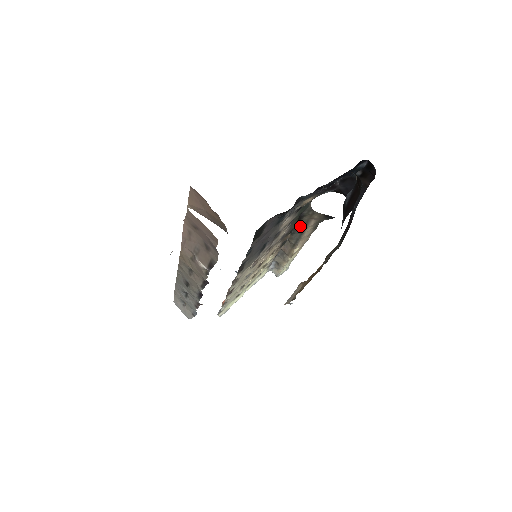
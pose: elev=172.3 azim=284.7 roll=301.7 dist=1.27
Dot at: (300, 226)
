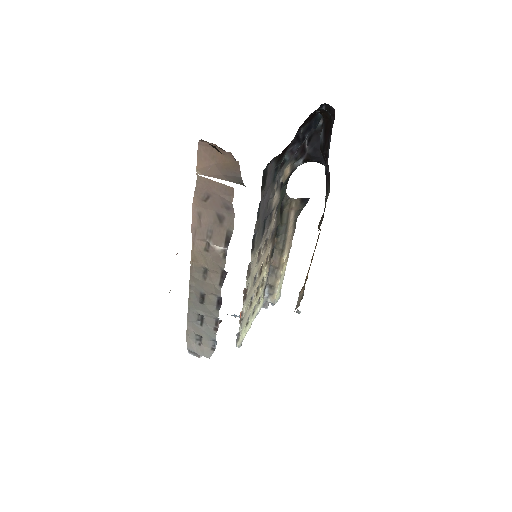
Dot at: (283, 222)
